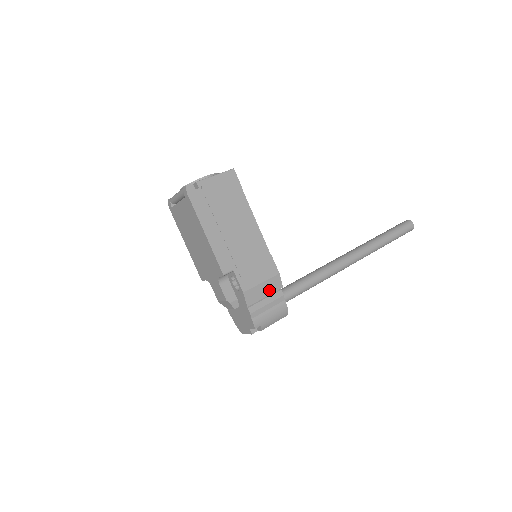
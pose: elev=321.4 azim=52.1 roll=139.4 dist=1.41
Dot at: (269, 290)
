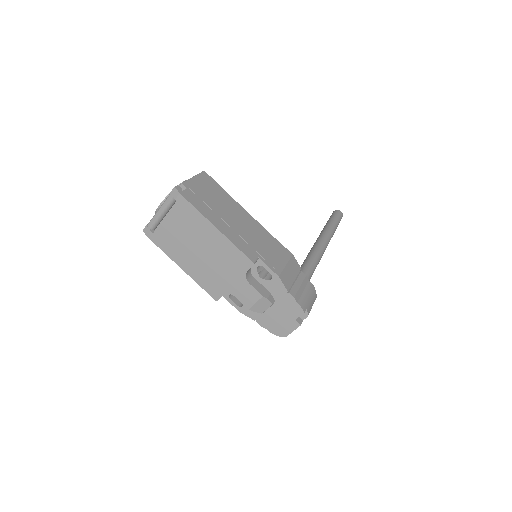
Dot at: (294, 272)
